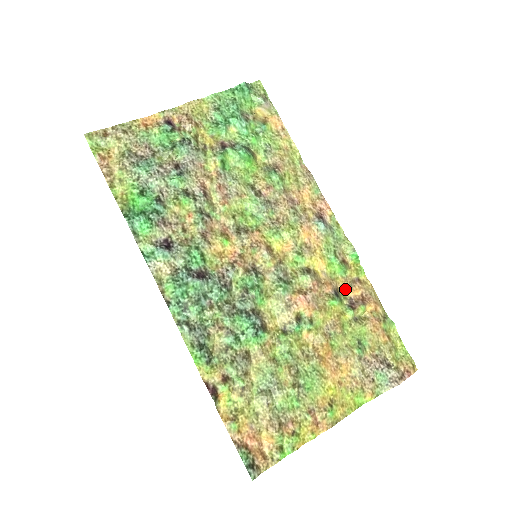
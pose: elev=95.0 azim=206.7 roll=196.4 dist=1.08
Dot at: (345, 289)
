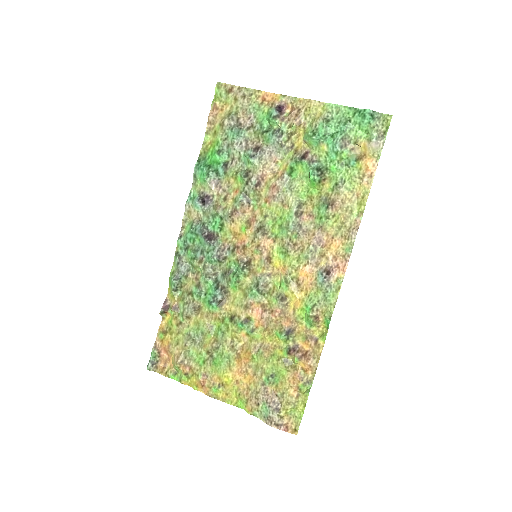
Dot at: (300, 336)
